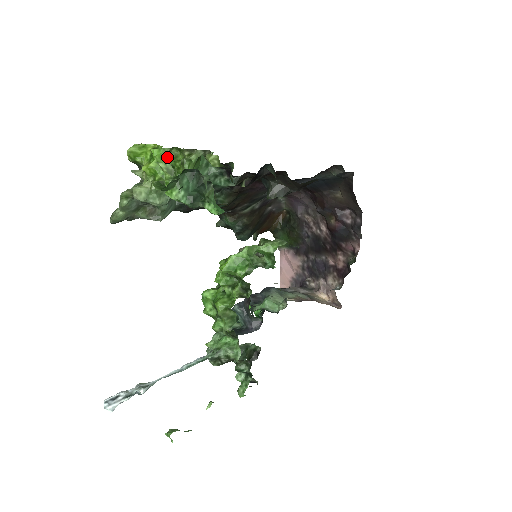
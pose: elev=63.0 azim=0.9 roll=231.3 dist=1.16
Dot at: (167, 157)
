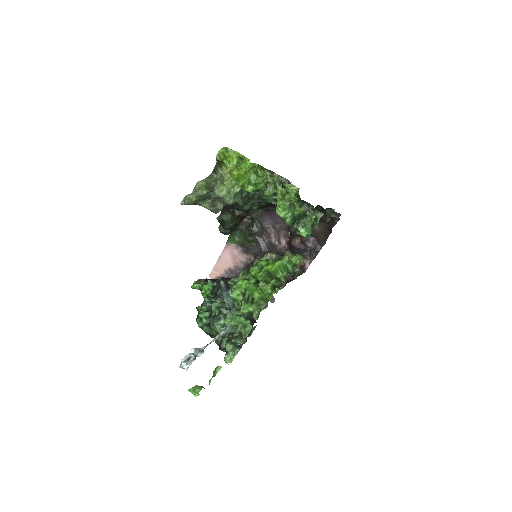
Dot at: (252, 170)
